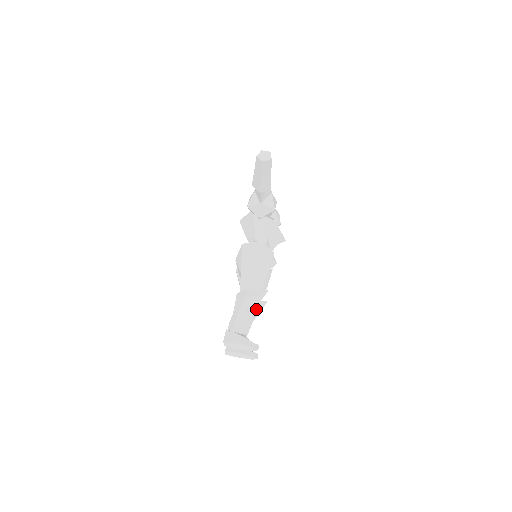
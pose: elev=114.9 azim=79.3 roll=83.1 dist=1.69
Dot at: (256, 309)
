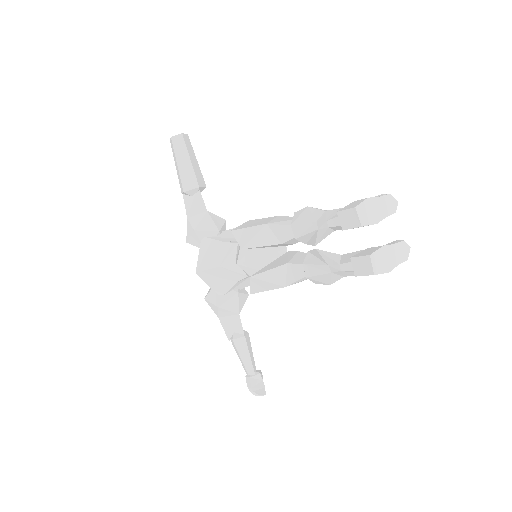
Dot at: occluded
